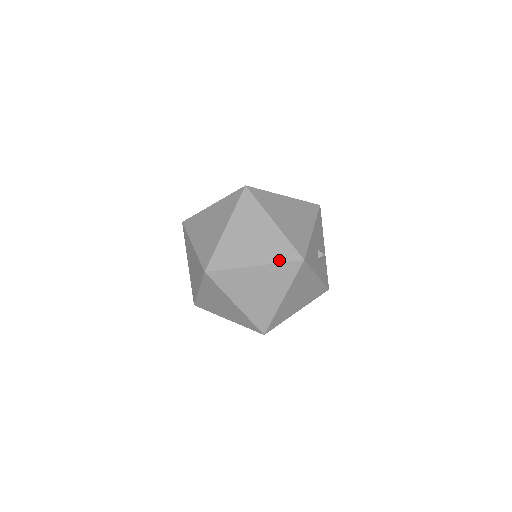
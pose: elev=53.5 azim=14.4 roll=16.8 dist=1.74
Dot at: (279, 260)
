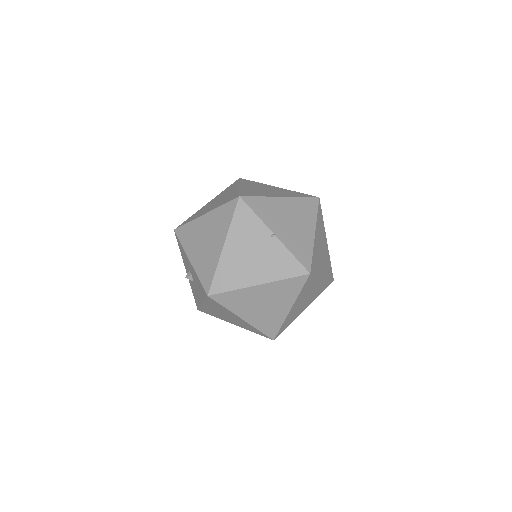
Dot at: (299, 196)
